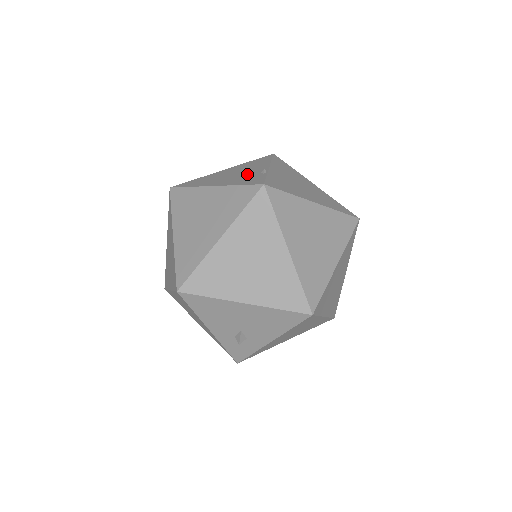
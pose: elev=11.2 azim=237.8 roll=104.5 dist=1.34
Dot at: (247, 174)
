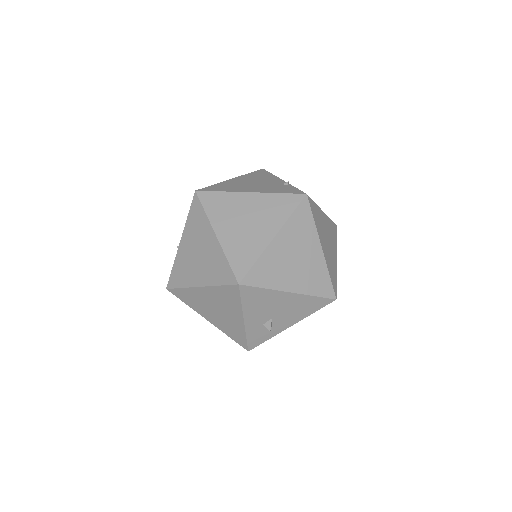
Dot at: (270, 184)
